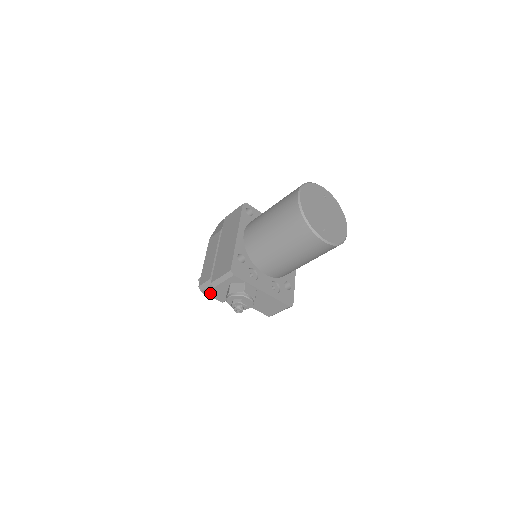
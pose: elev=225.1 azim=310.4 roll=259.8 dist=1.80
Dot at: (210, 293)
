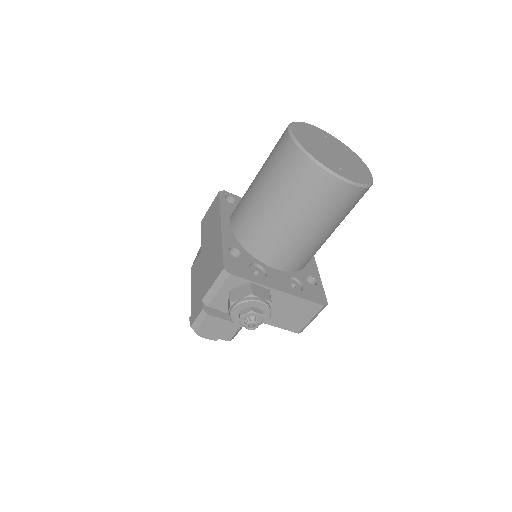
Dot at: (208, 331)
